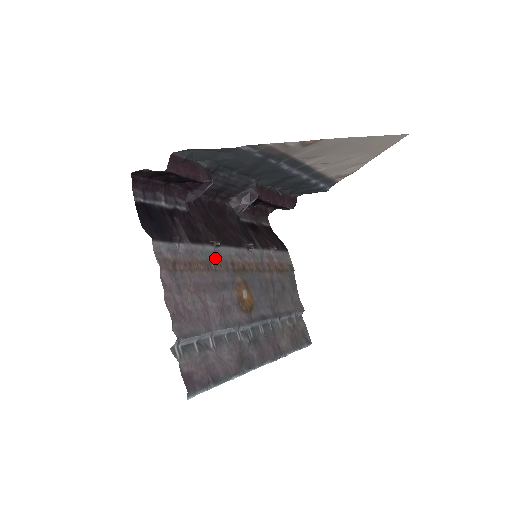
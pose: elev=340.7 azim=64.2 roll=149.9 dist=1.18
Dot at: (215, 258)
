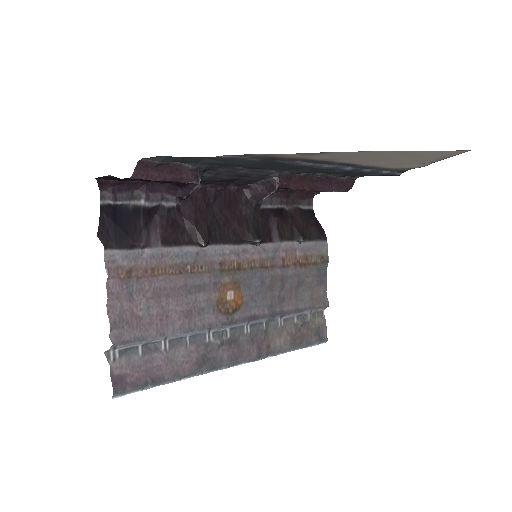
Dot at: (196, 259)
